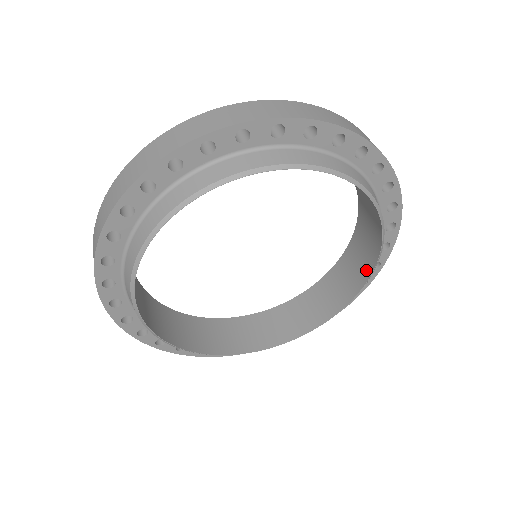
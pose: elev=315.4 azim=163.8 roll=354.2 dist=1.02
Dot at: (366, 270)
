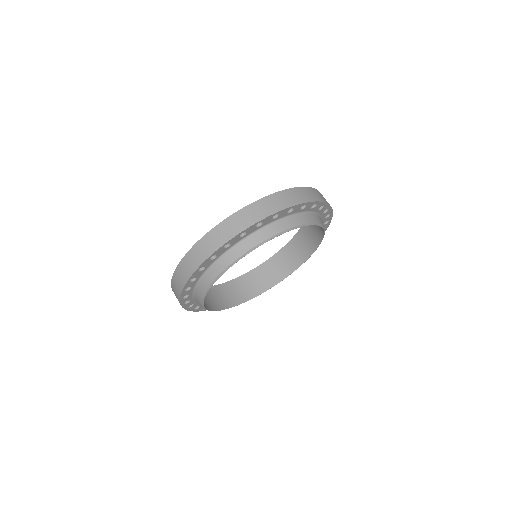
Dot at: (284, 274)
